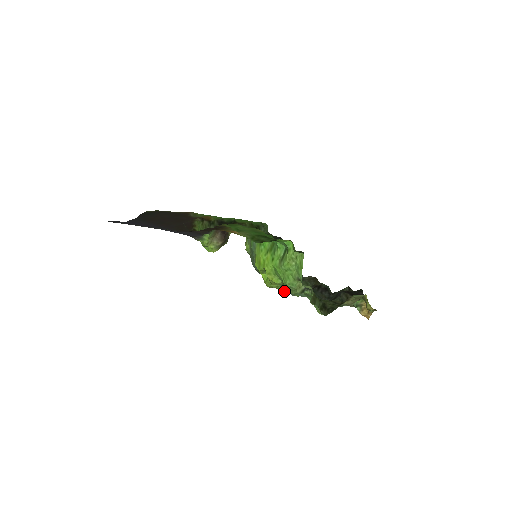
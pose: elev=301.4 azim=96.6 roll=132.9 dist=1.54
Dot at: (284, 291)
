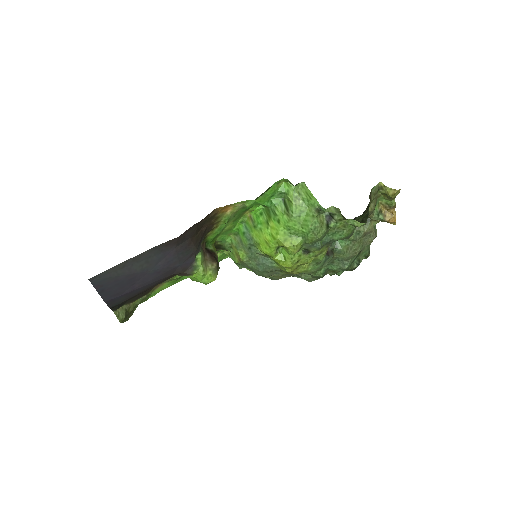
Dot at: (308, 259)
